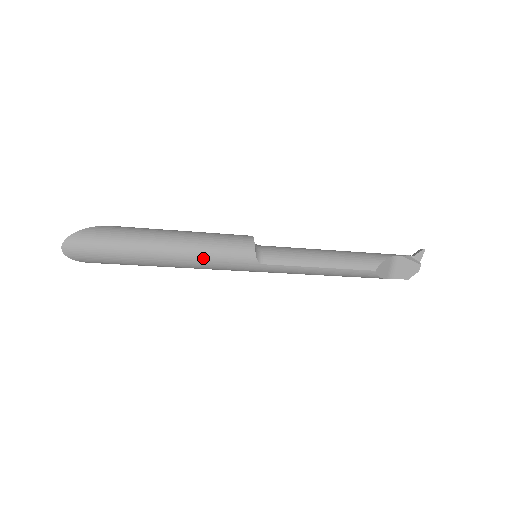
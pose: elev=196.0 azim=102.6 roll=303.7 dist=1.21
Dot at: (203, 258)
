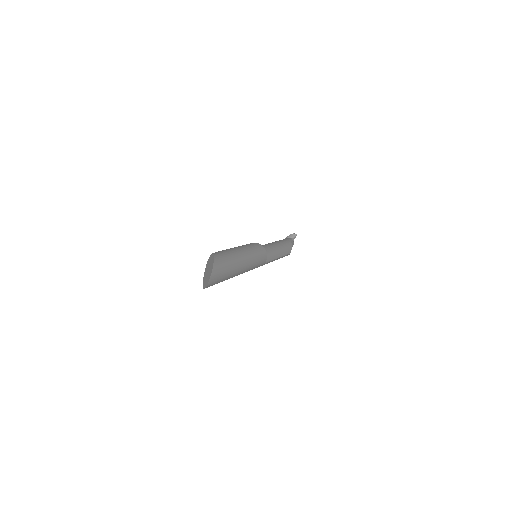
Dot at: (252, 267)
